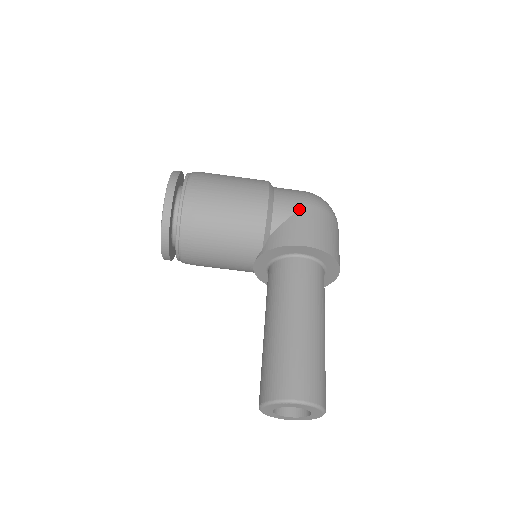
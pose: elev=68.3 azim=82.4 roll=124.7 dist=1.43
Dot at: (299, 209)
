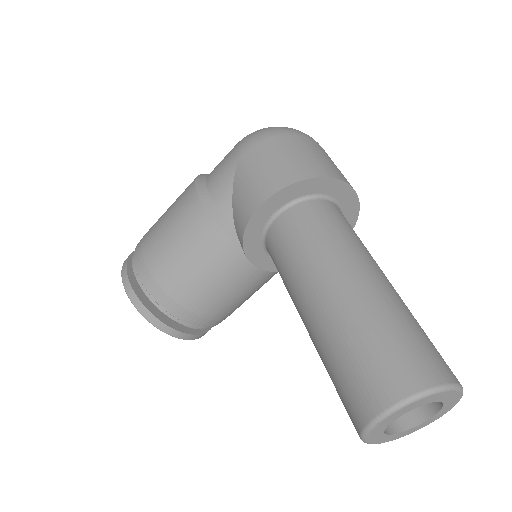
Dot at: (234, 171)
